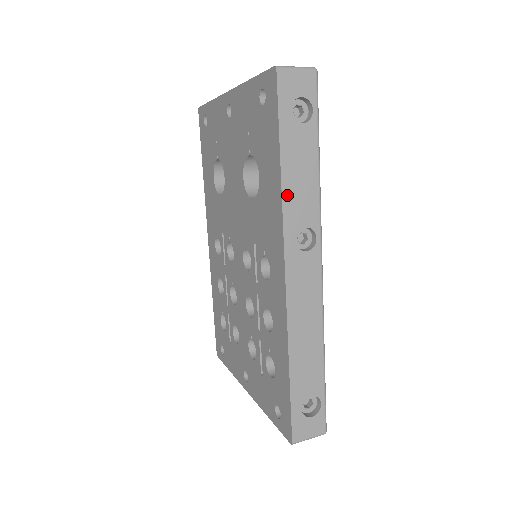
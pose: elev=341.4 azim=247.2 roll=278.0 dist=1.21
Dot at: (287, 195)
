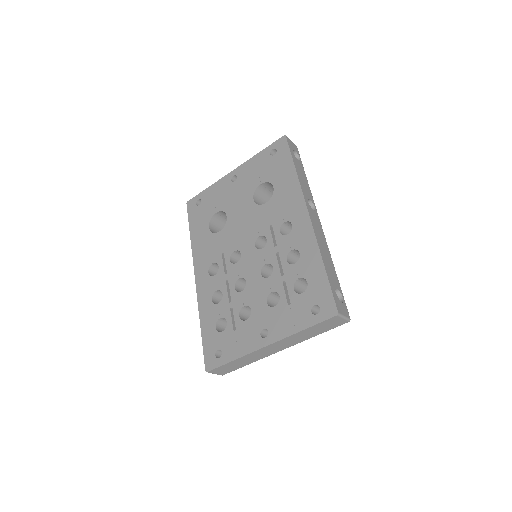
Dot at: (300, 181)
